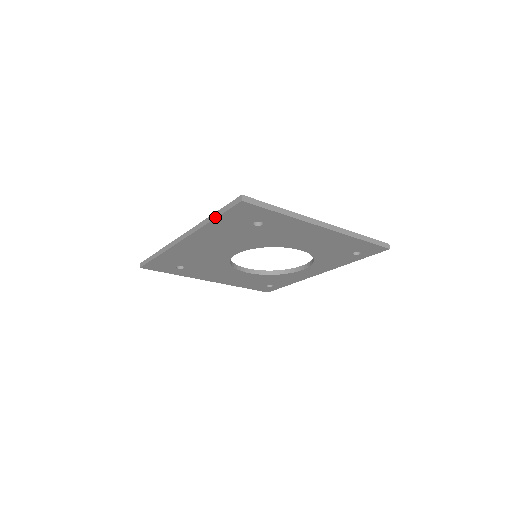
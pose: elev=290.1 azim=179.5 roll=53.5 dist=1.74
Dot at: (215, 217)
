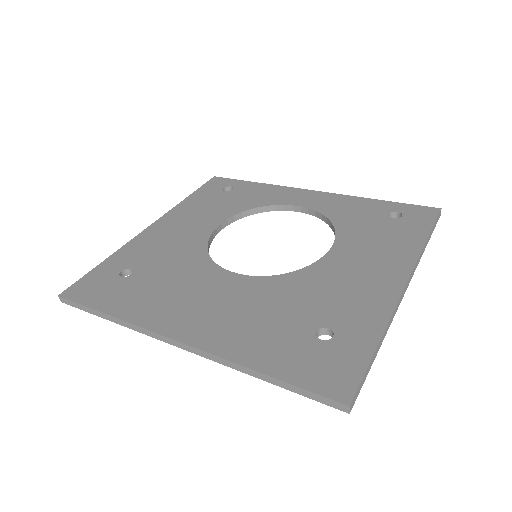
Dot at: (273, 384)
